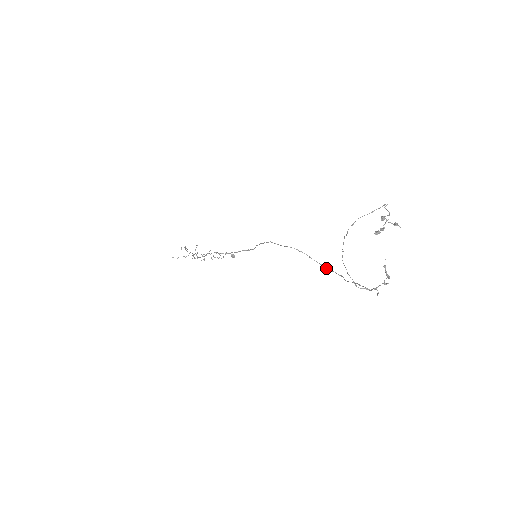
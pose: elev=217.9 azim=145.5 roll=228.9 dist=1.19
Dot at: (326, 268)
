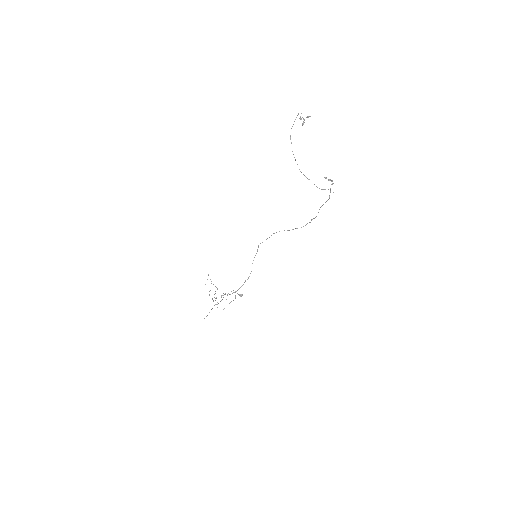
Dot at: (301, 227)
